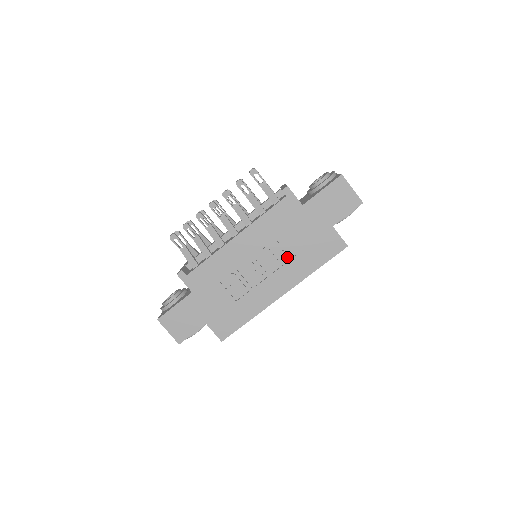
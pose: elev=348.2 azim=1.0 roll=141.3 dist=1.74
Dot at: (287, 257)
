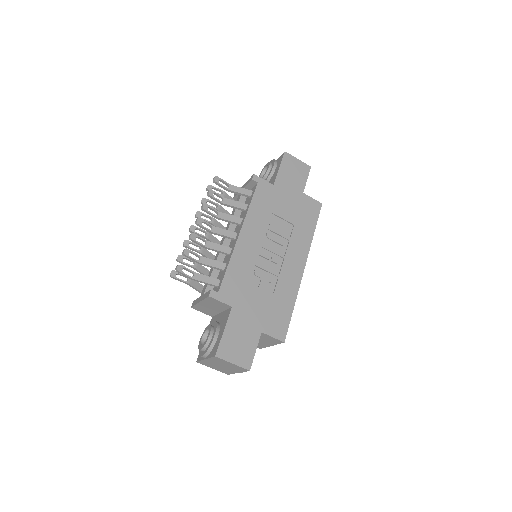
Dot at: (288, 233)
